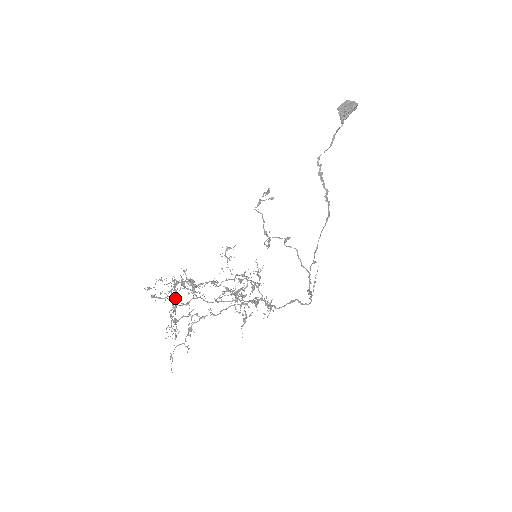
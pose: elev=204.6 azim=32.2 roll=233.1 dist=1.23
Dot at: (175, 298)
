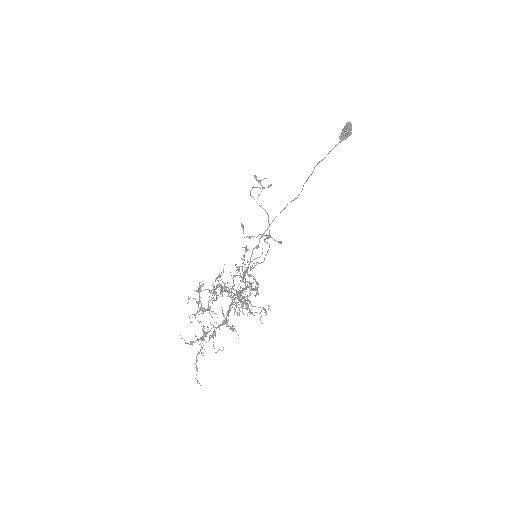
Dot at: (201, 303)
